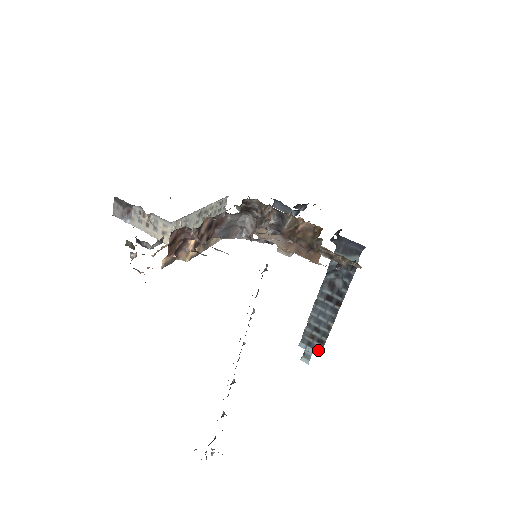
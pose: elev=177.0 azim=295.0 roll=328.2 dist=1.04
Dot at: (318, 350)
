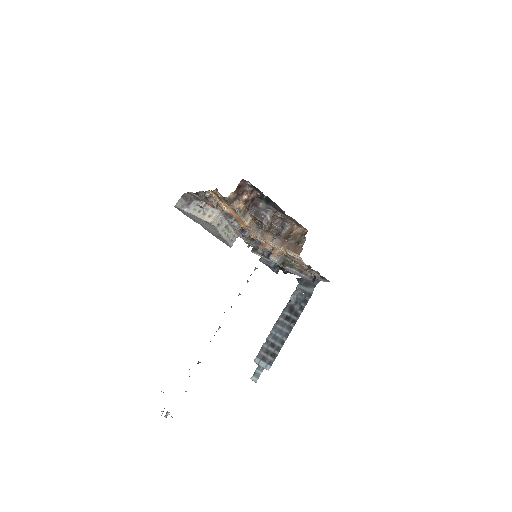
Dot at: (269, 363)
